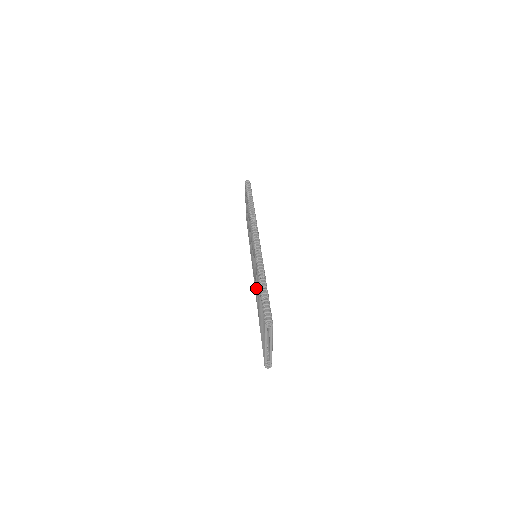
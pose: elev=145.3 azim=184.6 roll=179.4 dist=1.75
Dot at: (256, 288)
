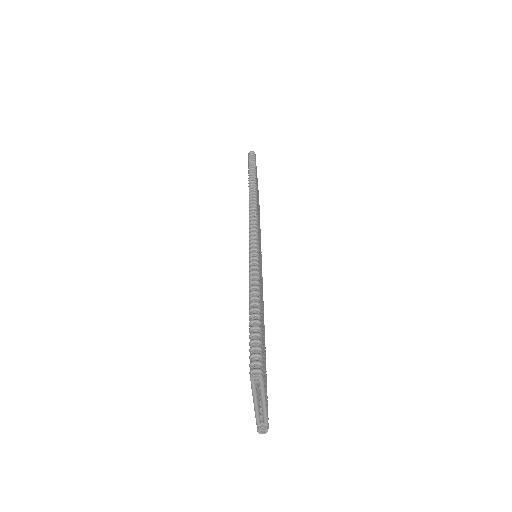
Dot at: occluded
